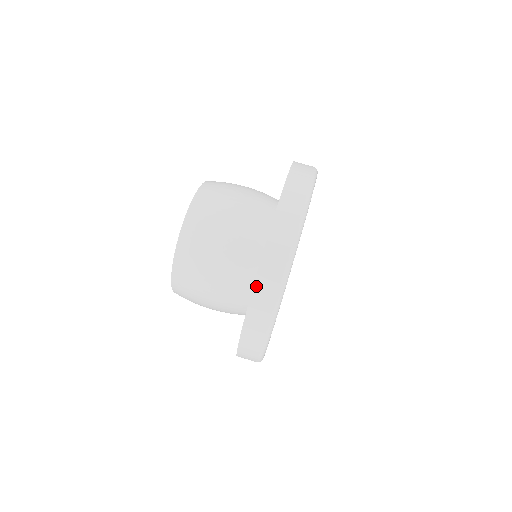
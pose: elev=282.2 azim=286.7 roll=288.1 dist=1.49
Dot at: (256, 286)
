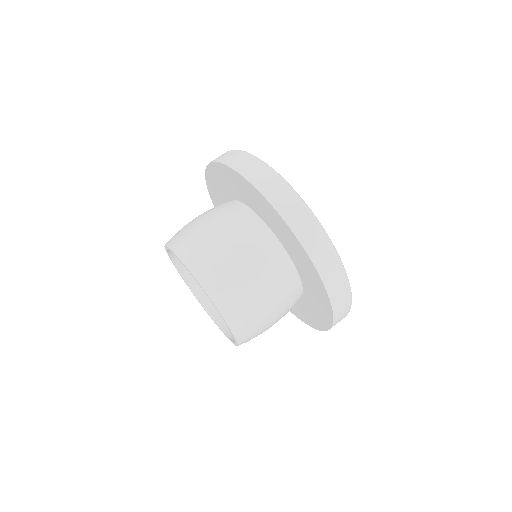
Dot at: (332, 299)
